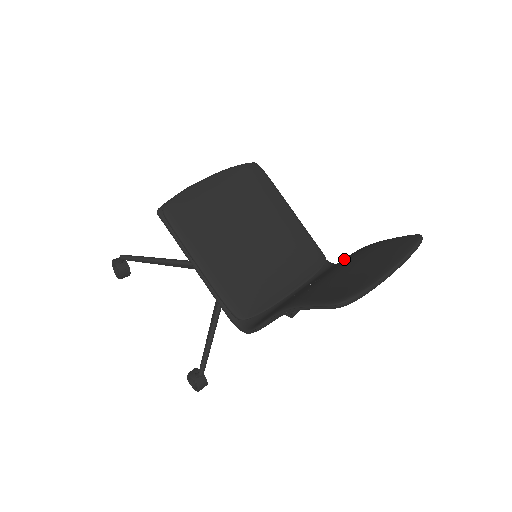
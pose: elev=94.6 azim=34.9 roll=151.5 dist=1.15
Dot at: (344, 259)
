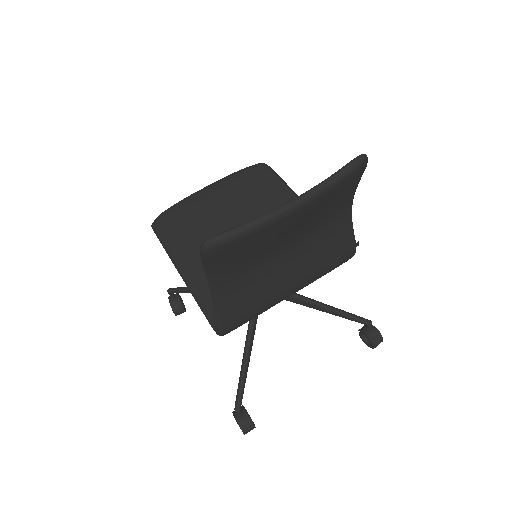
Dot at: occluded
